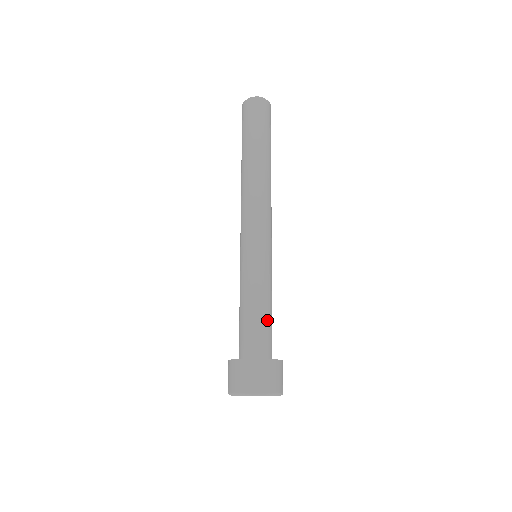
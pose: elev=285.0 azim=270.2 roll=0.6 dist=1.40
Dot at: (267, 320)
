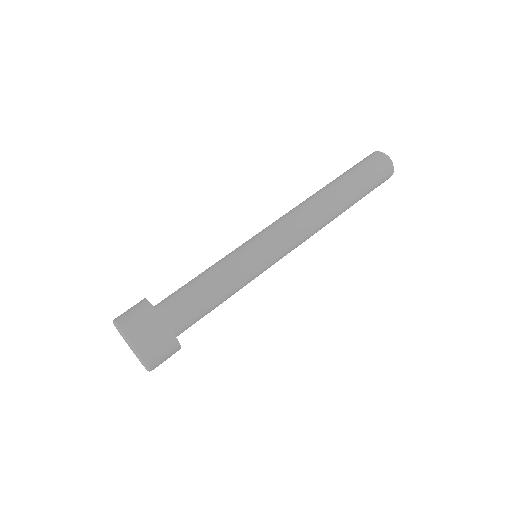
Dot at: (202, 298)
